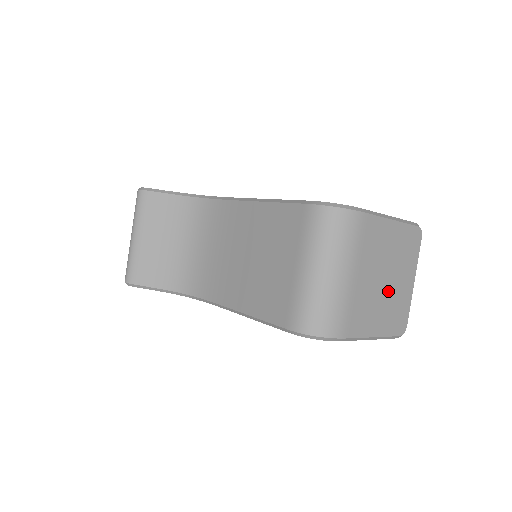
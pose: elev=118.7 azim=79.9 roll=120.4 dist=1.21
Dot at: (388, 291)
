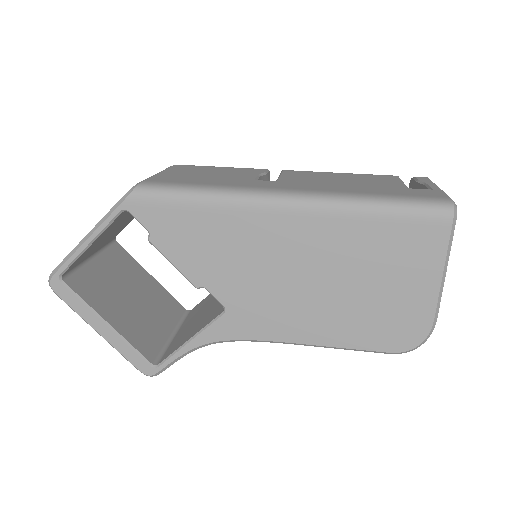
Dot at: occluded
